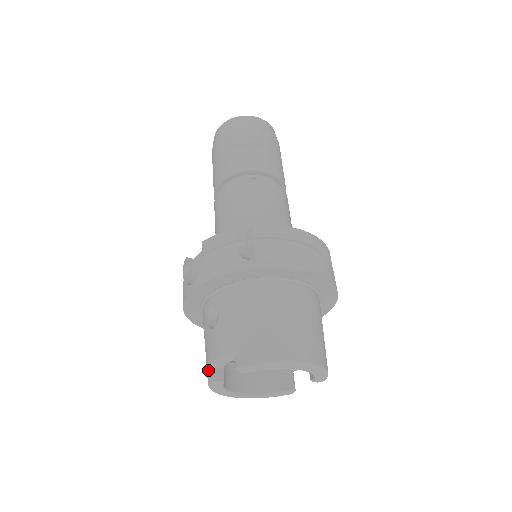
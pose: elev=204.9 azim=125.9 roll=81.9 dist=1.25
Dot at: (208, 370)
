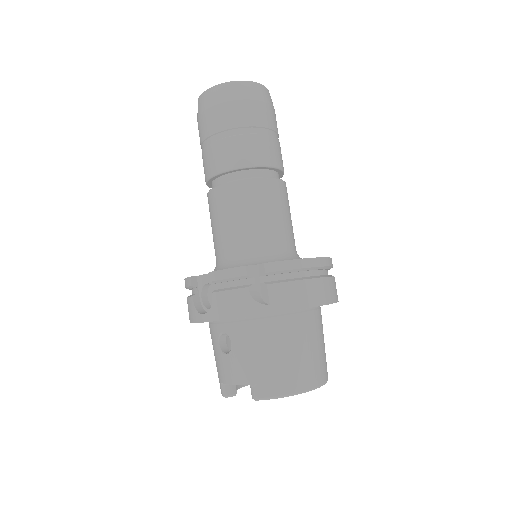
Dot at: (222, 385)
